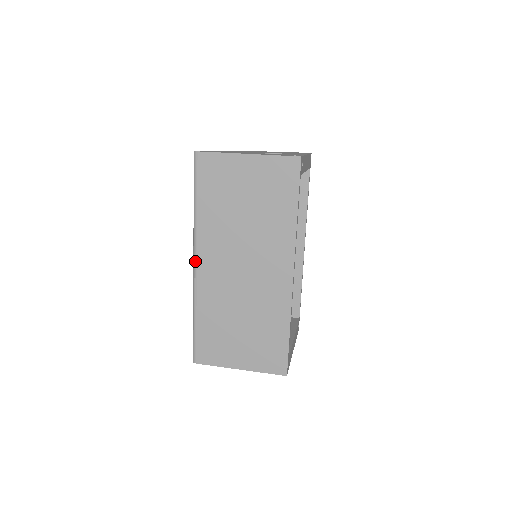
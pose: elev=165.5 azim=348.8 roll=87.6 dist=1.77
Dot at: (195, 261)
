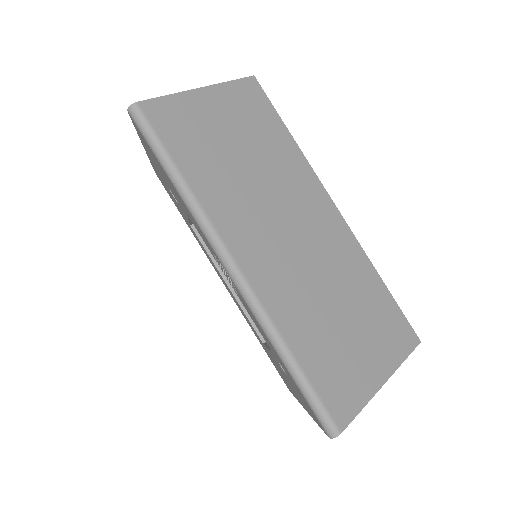
Dot at: (233, 262)
